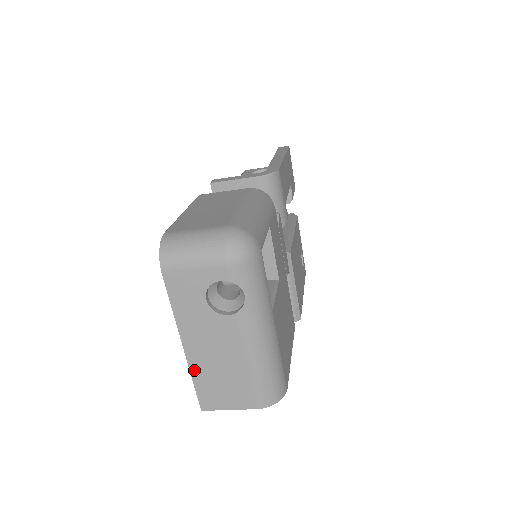
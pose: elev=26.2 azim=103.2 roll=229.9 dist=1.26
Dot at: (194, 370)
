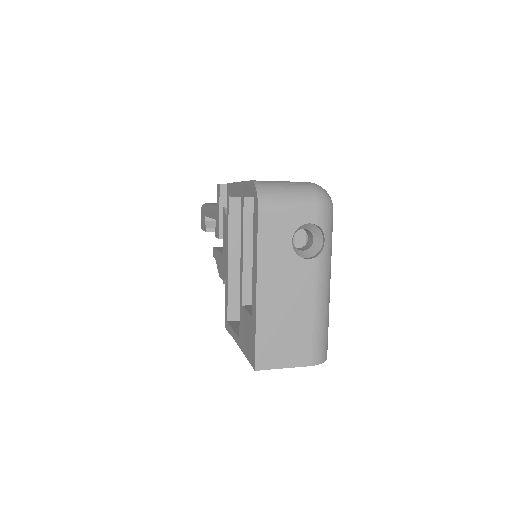
Dot at: (260, 320)
